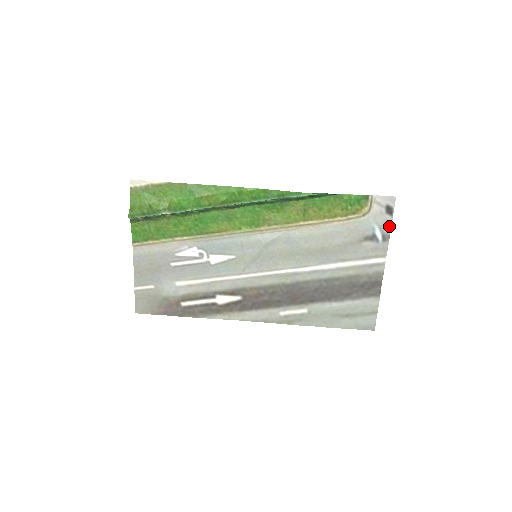
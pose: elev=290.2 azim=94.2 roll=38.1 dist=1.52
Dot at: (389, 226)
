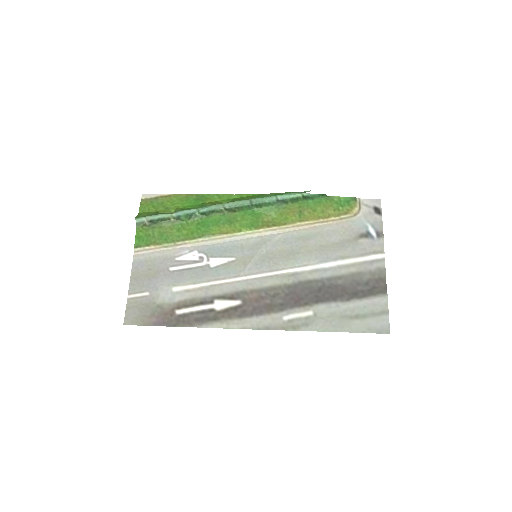
Dot at: (380, 224)
